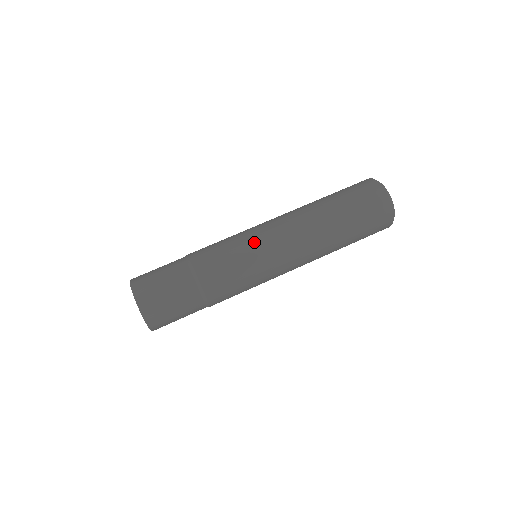
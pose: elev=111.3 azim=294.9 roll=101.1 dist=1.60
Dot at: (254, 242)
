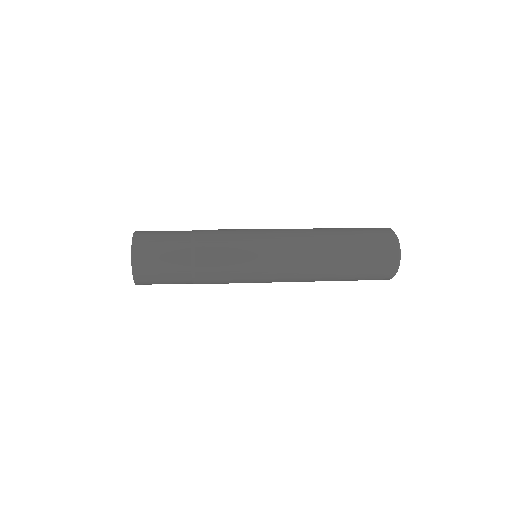
Dot at: (257, 234)
